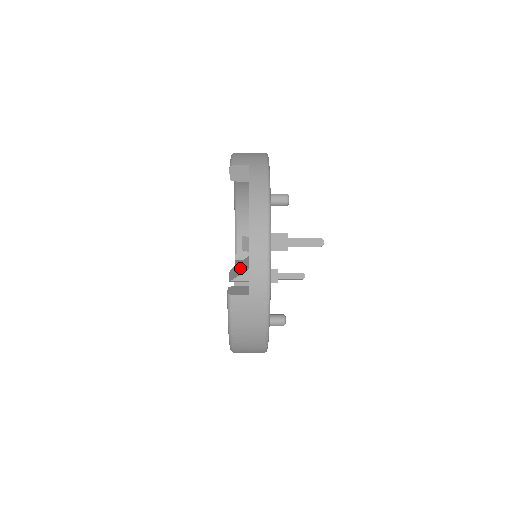
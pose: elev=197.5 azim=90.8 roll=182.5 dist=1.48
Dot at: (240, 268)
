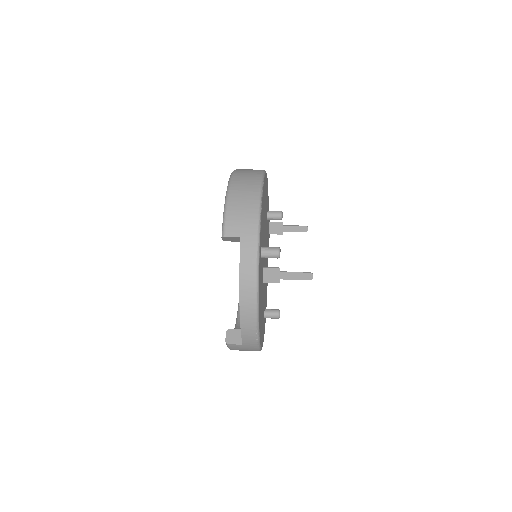
Dot at: occluded
